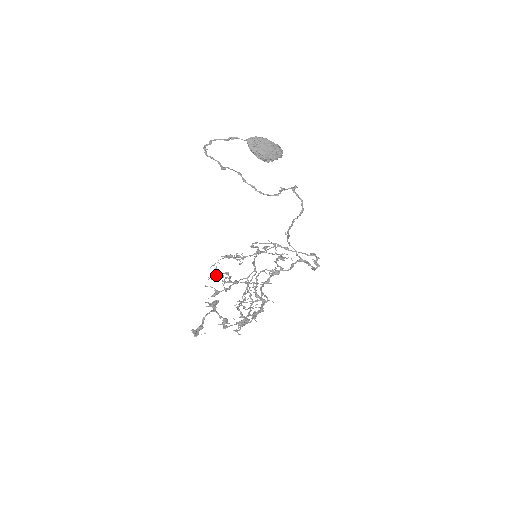
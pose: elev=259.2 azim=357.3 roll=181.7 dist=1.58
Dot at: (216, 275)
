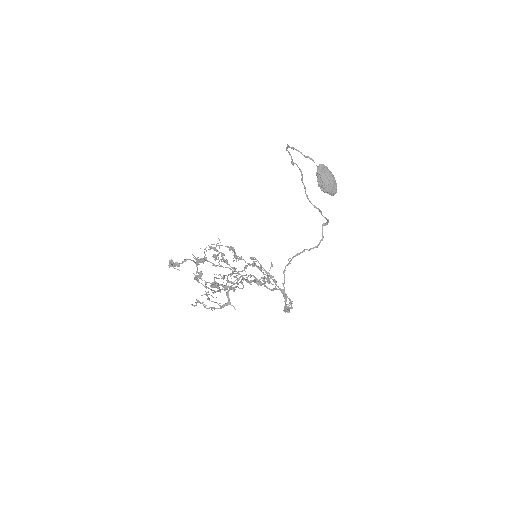
Dot at: (214, 248)
